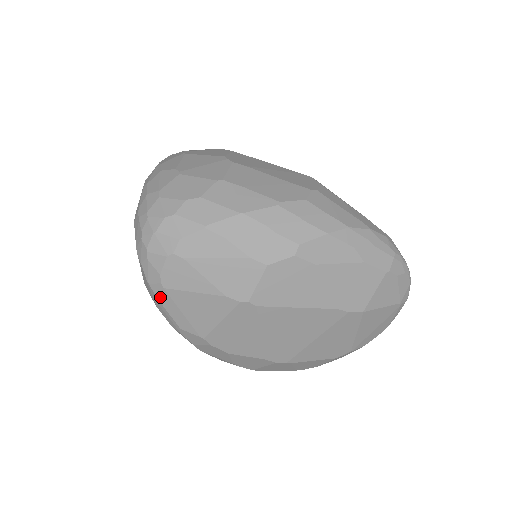
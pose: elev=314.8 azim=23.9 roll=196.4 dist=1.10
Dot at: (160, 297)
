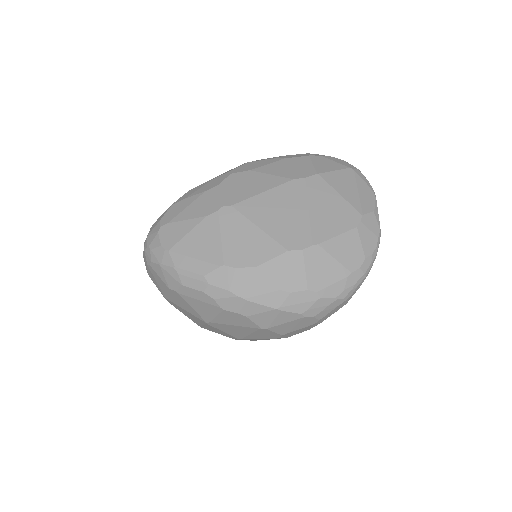
Dot at: (172, 262)
